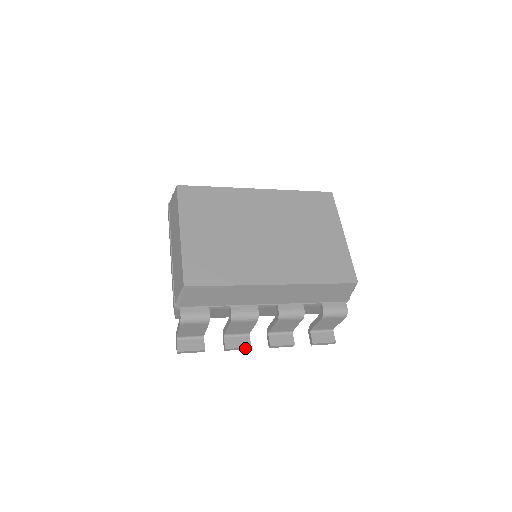
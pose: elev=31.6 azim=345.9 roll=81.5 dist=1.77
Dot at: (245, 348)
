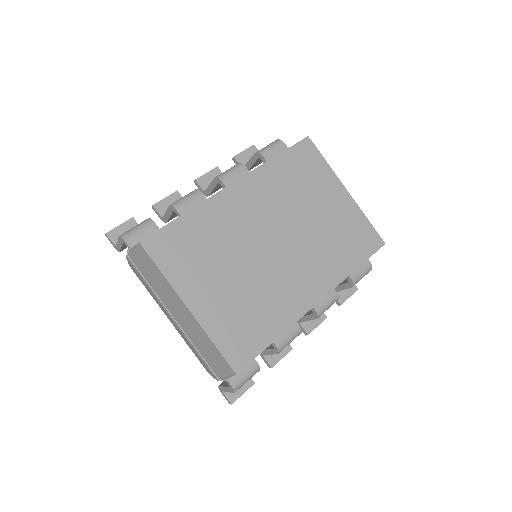
Dot at: (287, 353)
